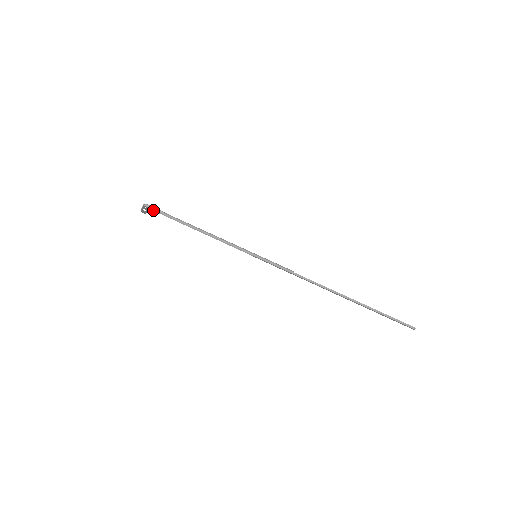
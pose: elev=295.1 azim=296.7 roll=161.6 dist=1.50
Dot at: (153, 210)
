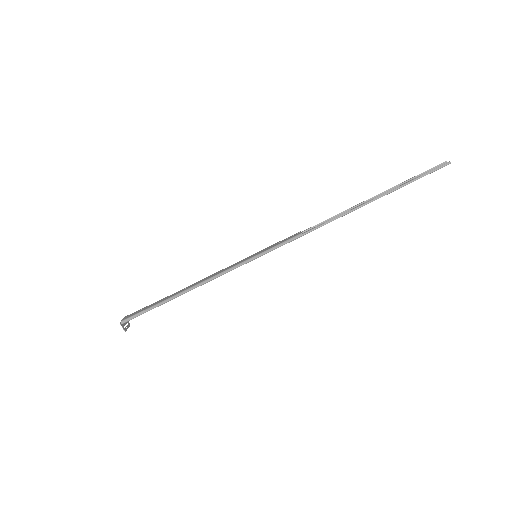
Dot at: occluded
